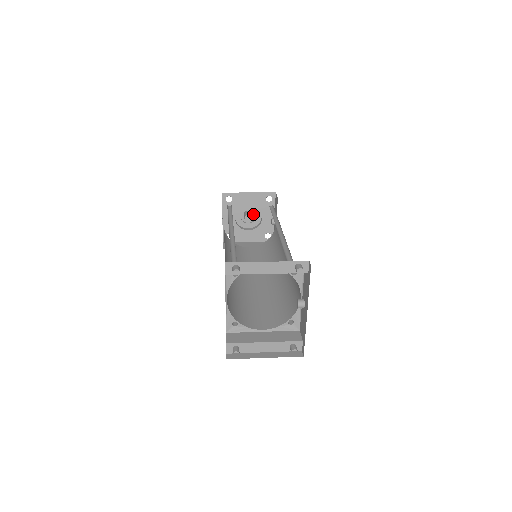
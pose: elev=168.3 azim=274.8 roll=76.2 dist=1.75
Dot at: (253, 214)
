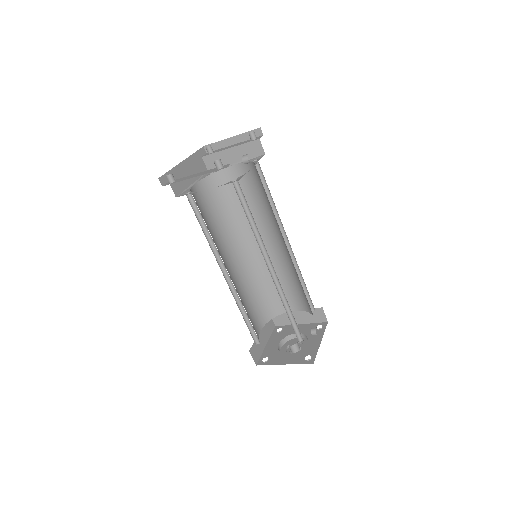
Dot at: occluded
